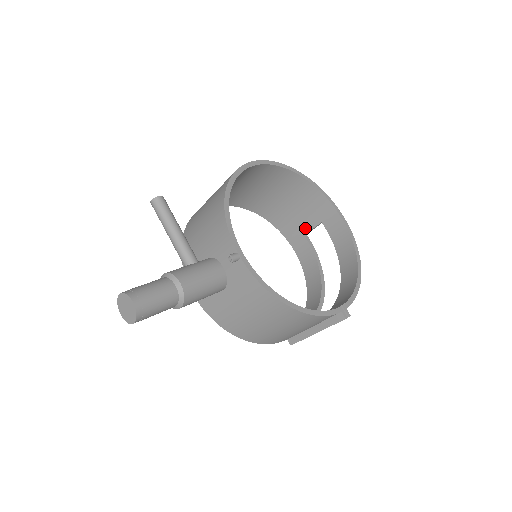
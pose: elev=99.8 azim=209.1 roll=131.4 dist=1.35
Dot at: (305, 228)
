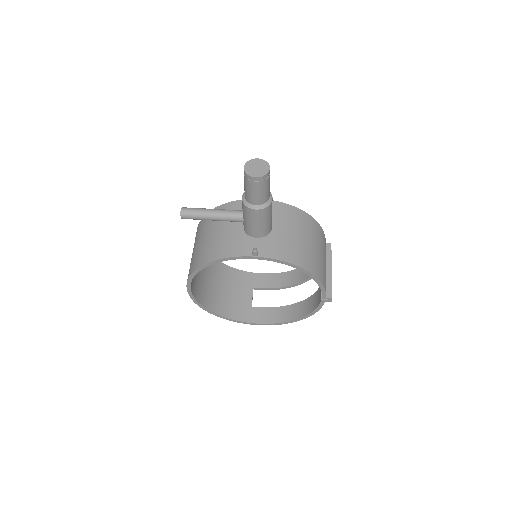
Dot at: (248, 301)
